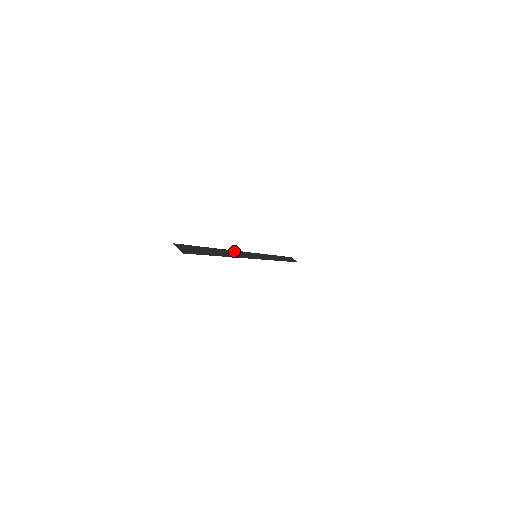
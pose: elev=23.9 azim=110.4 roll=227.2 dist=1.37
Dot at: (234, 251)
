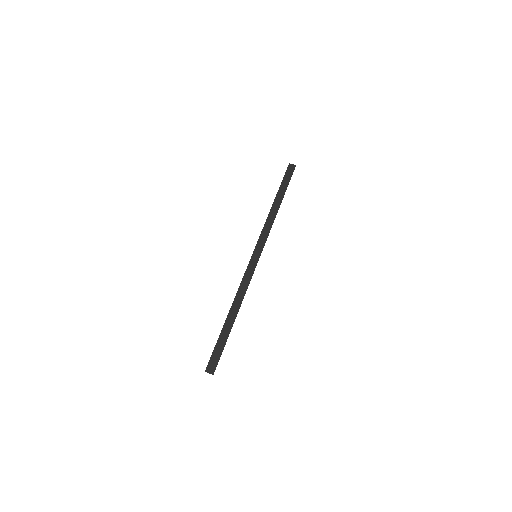
Dot at: (239, 289)
